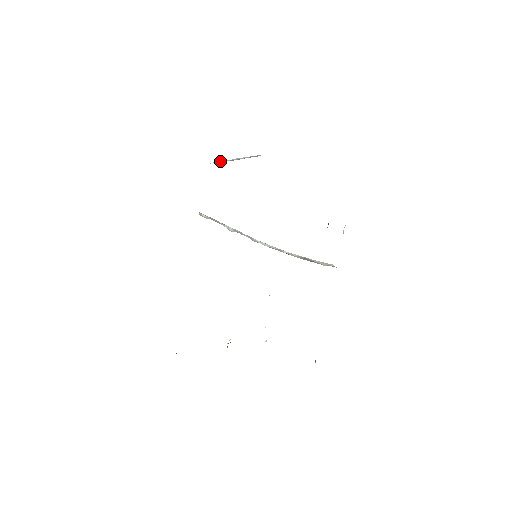
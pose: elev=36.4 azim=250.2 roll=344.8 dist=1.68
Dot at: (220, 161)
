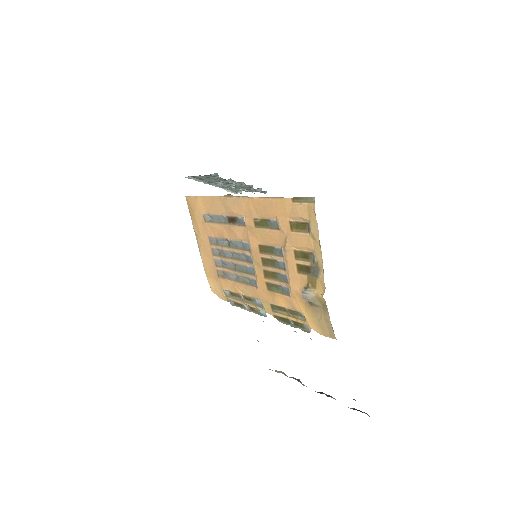
Dot at: (197, 179)
